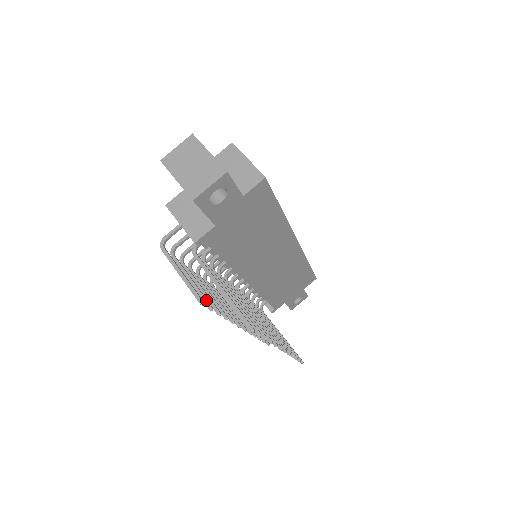
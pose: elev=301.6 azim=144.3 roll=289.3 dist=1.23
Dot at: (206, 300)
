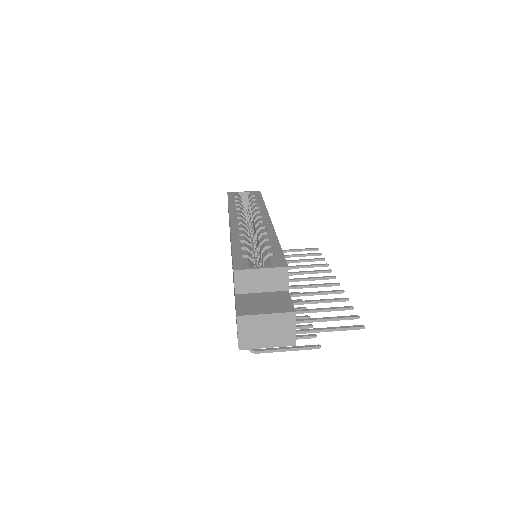
Dot at: (307, 337)
